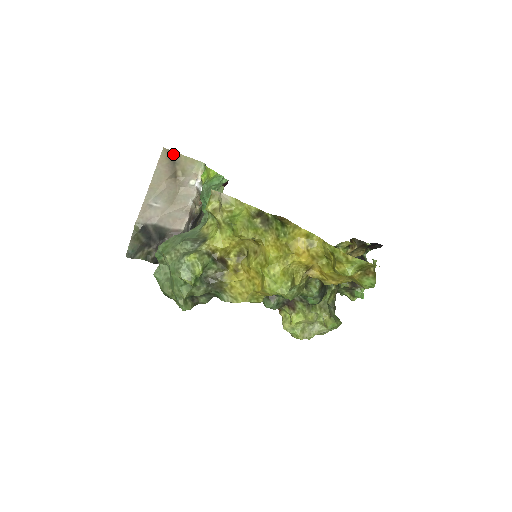
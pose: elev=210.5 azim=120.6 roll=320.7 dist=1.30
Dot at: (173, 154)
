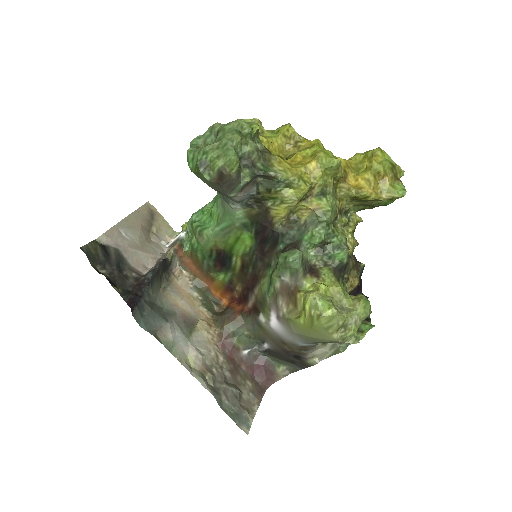
Dot at: (154, 211)
